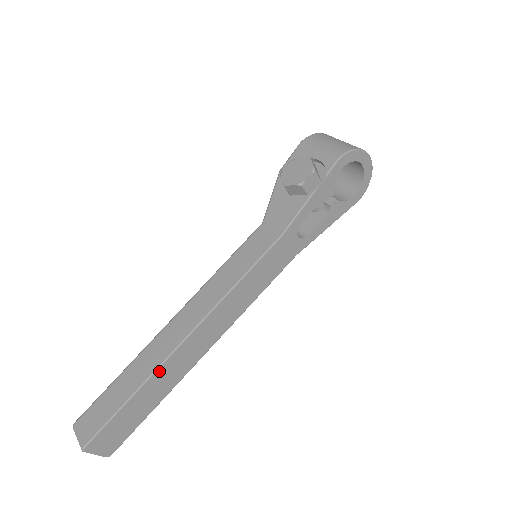
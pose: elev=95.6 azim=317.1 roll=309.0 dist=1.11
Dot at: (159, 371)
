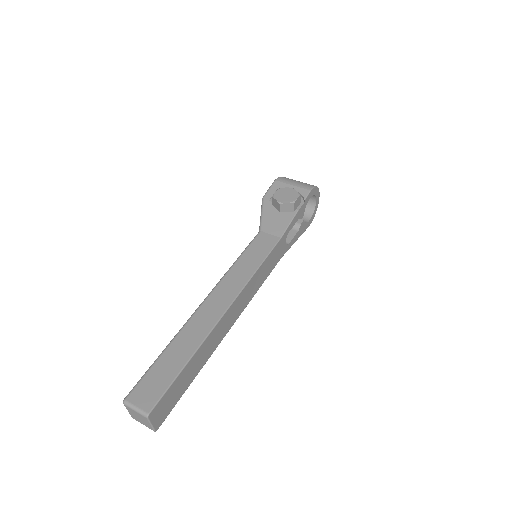
Dot at: (207, 340)
